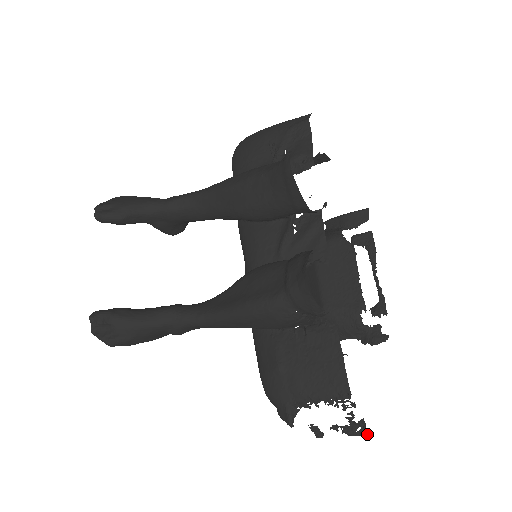
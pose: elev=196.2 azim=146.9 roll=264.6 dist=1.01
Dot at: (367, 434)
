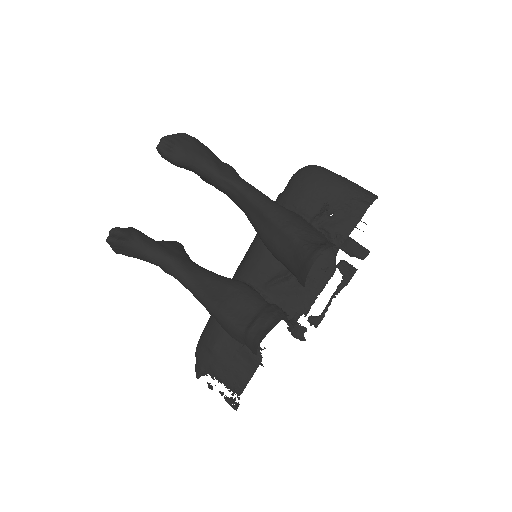
Dot at: (236, 410)
